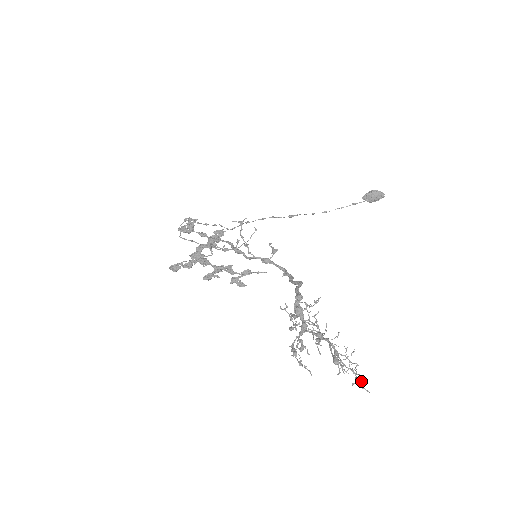
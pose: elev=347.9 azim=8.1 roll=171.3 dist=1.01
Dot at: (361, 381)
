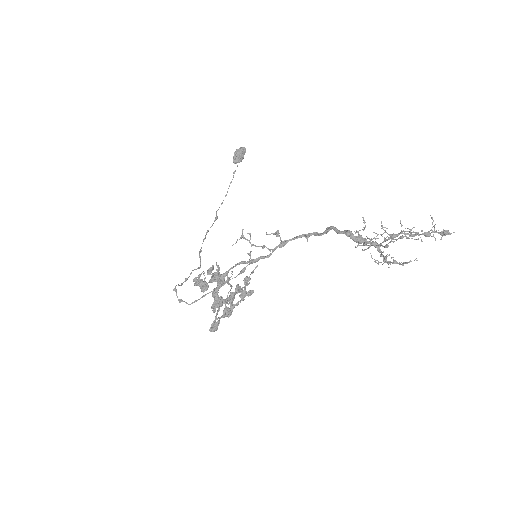
Dot at: (446, 231)
